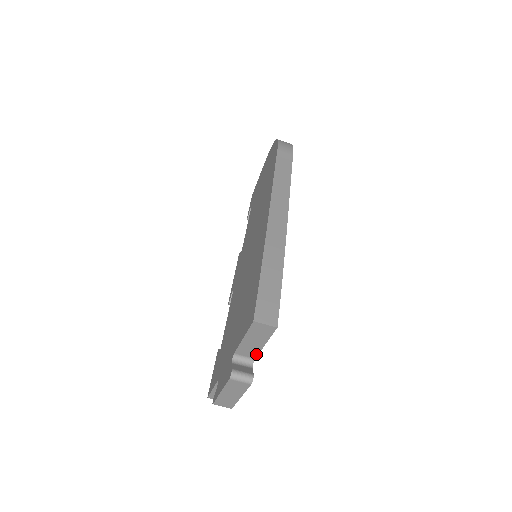
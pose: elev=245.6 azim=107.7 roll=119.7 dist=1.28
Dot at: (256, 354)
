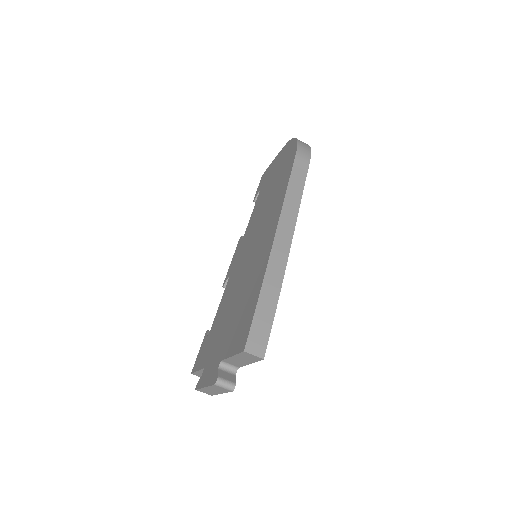
Dot at: (241, 366)
